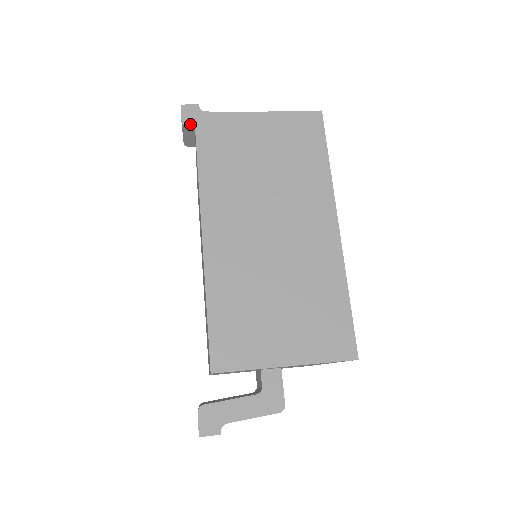
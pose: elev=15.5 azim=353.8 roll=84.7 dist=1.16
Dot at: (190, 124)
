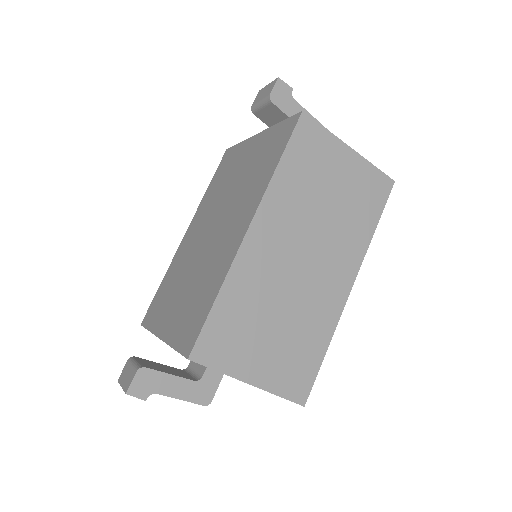
Dot at: (276, 102)
